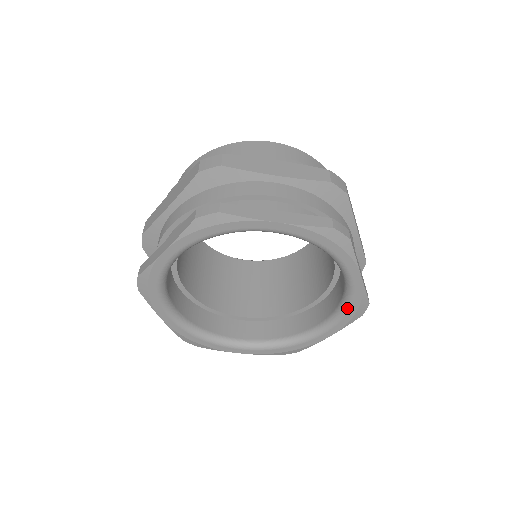
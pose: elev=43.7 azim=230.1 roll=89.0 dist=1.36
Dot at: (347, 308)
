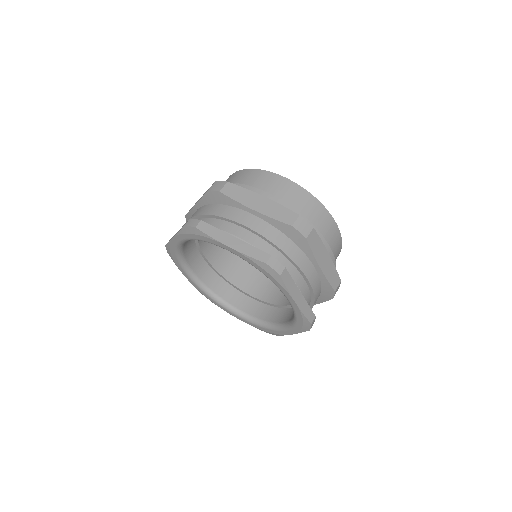
Dot at: (265, 327)
